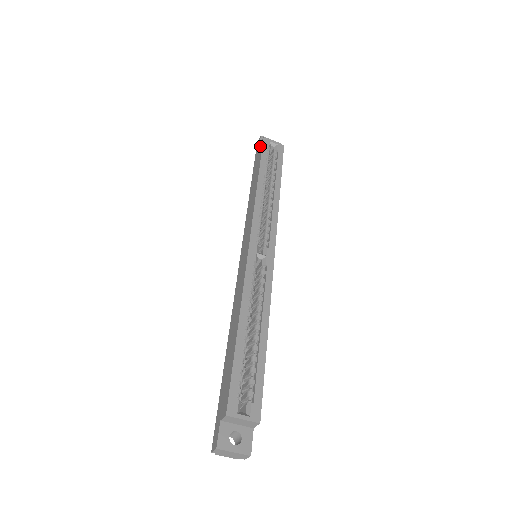
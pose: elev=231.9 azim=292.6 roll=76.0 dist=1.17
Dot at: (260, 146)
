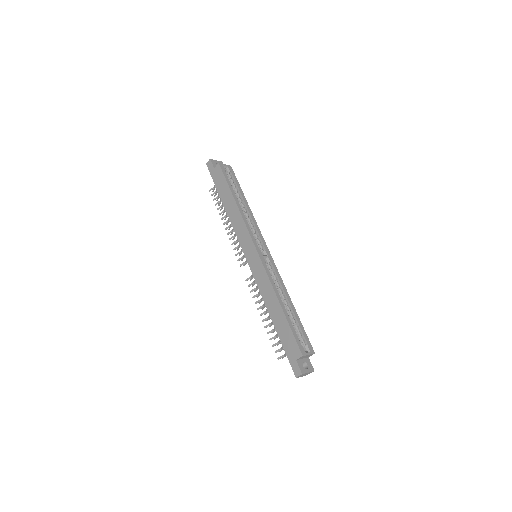
Dot at: (217, 170)
